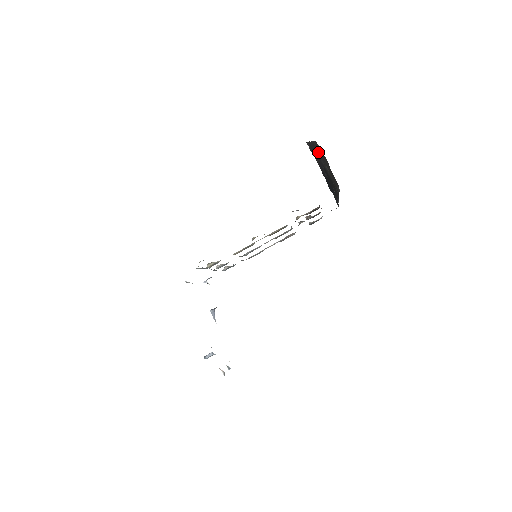
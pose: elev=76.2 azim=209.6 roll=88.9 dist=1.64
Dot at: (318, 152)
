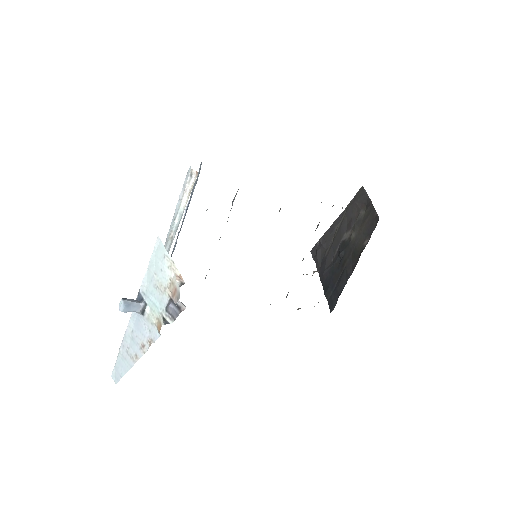
Dot at: (345, 221)
